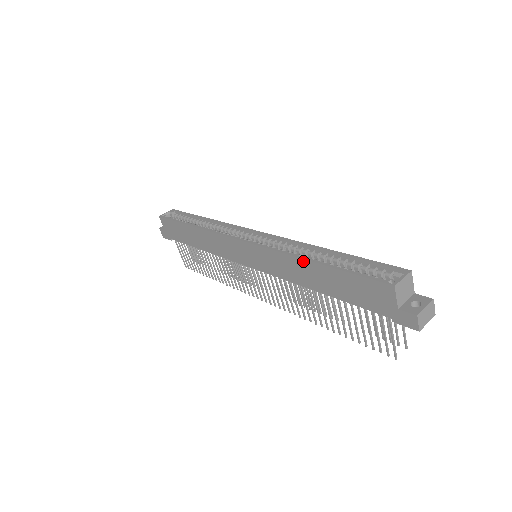
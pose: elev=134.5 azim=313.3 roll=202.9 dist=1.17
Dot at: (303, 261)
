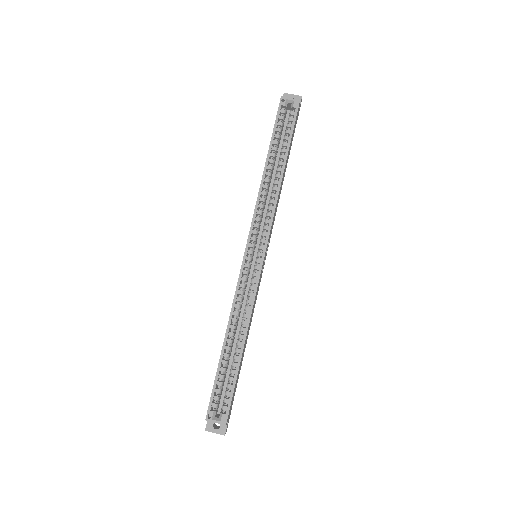
Dot at: (226, 331)
